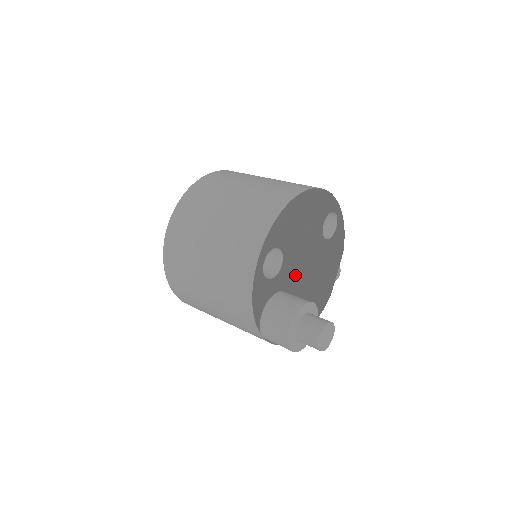
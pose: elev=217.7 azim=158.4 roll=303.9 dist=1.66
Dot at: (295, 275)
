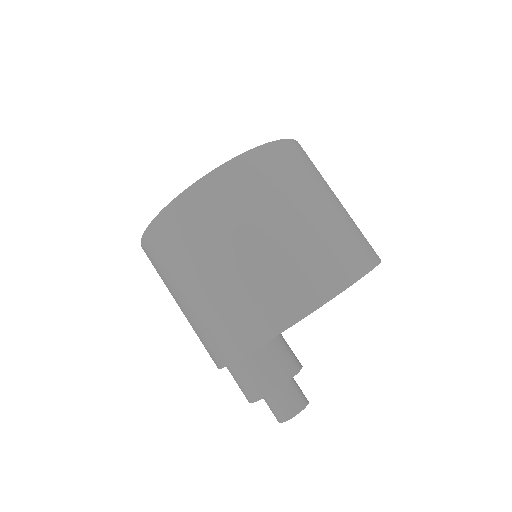
Dot at: occluded
